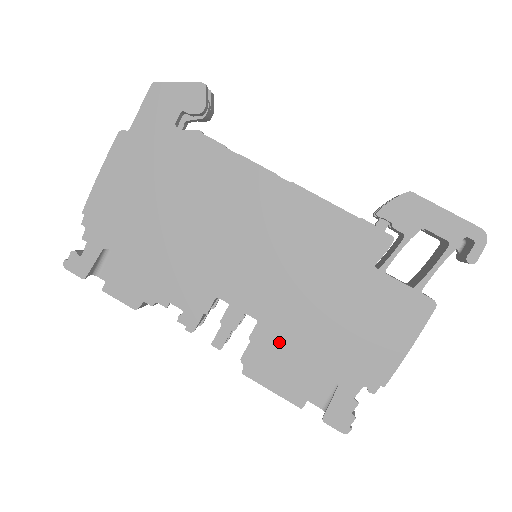
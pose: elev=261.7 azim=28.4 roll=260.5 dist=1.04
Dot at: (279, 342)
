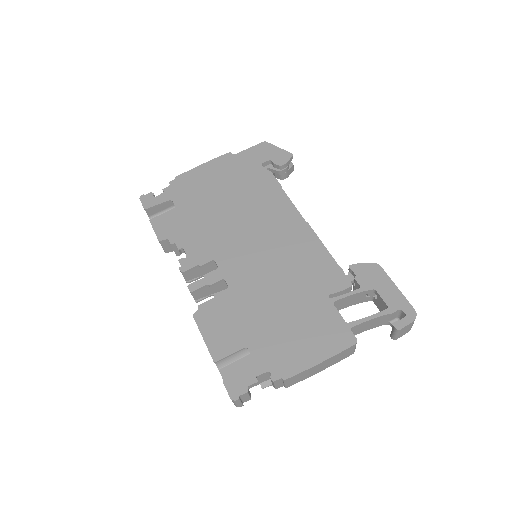
Dot at: (232, 308)
